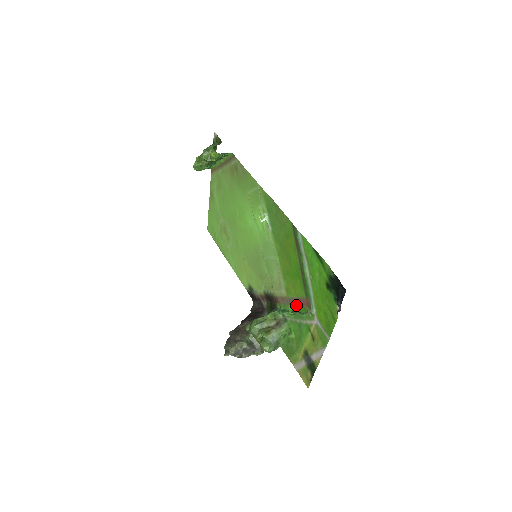
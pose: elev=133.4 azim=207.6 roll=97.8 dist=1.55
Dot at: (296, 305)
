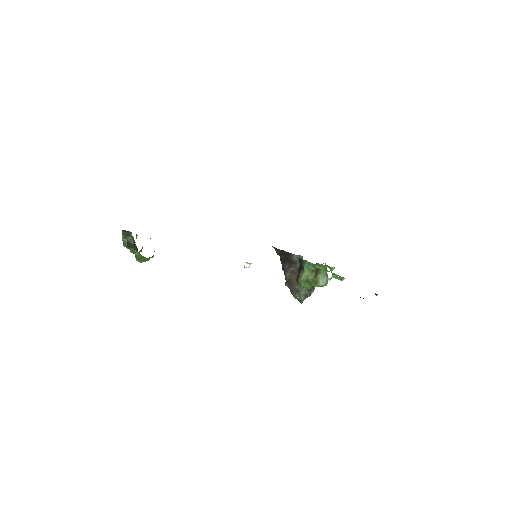
Dot at: occluded
